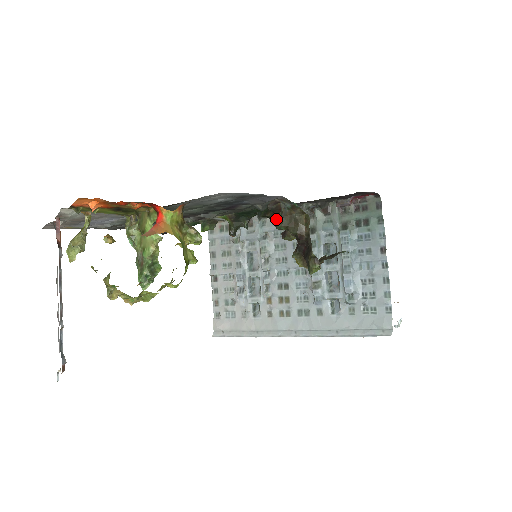
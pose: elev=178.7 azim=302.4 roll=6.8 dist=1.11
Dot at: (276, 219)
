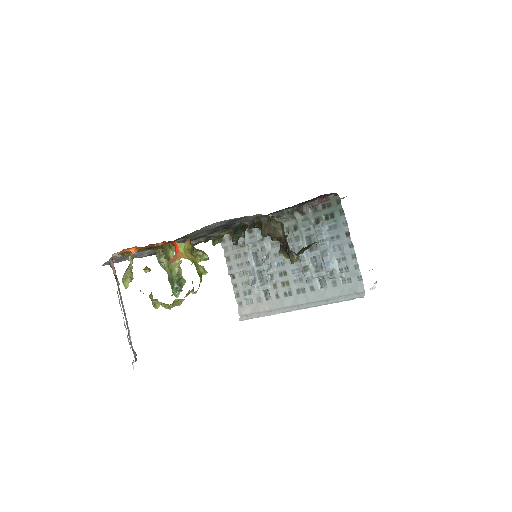
Dot at: occluded
